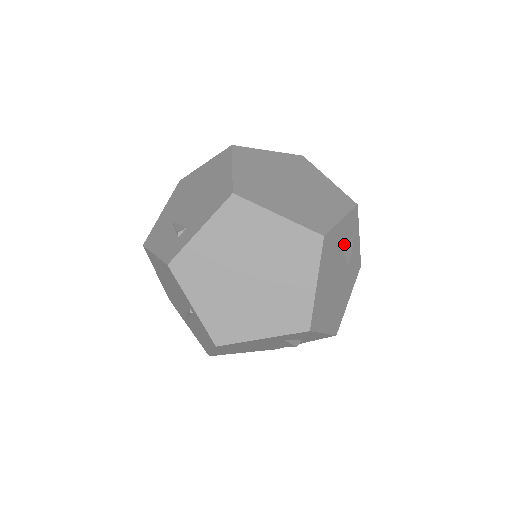
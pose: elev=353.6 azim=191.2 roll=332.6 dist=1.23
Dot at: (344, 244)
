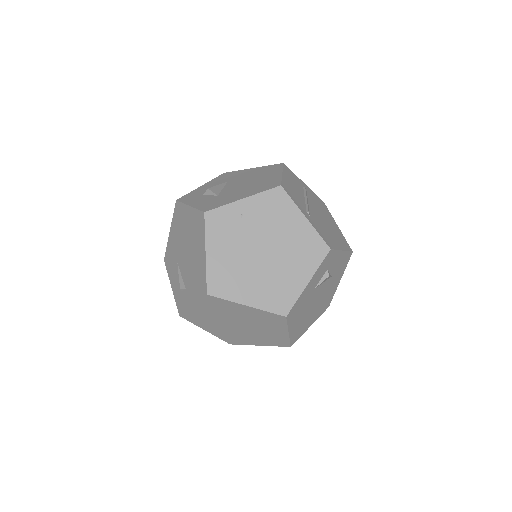
Dot at: (319, 282)
